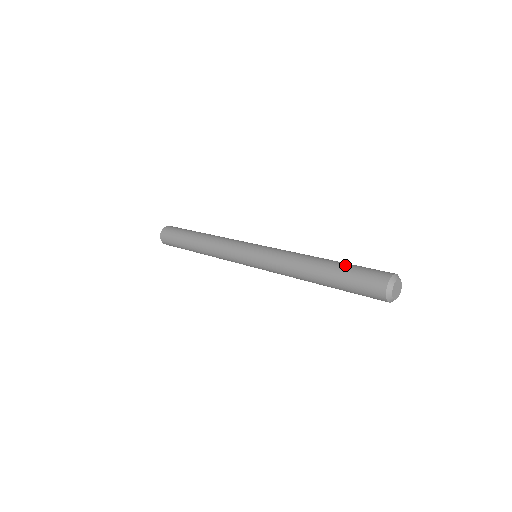
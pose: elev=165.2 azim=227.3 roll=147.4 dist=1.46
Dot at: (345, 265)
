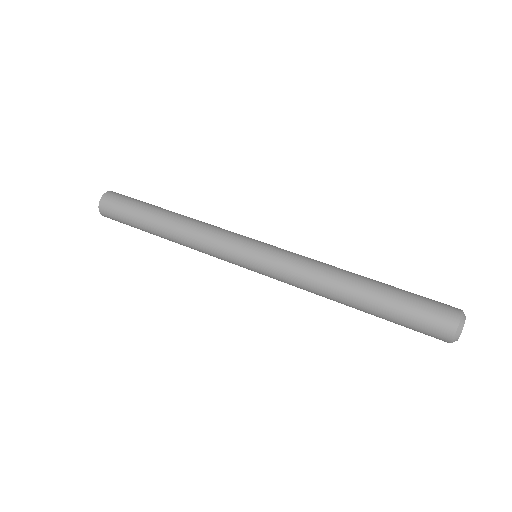
Dot at: (397, 288)
